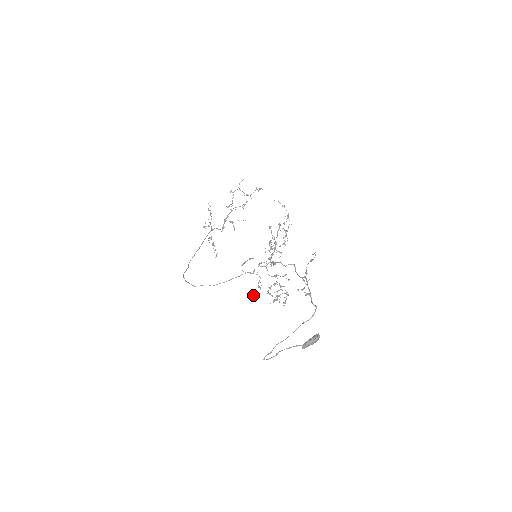
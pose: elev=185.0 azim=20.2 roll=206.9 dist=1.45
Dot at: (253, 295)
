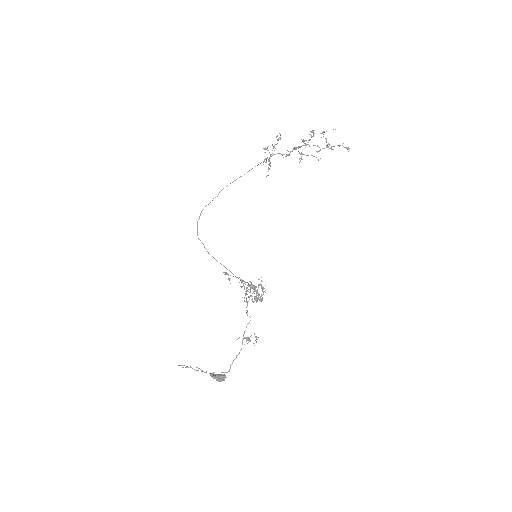
Dot at: occluded
